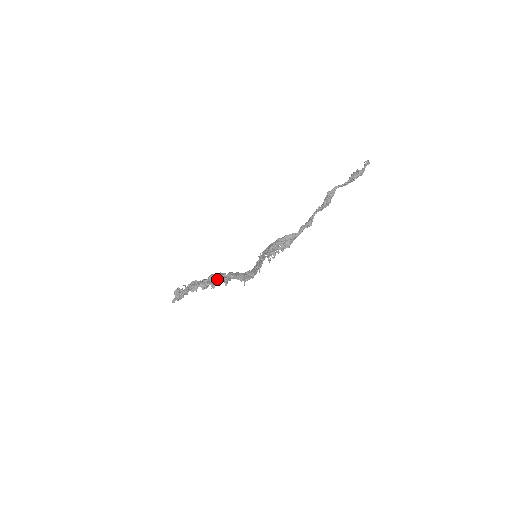
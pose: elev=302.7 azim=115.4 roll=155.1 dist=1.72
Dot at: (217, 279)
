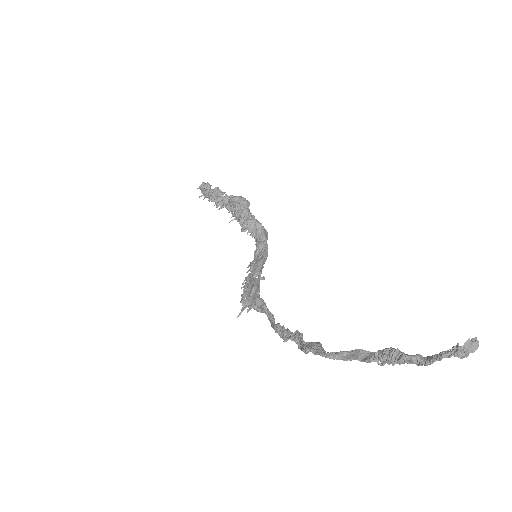
Dot at: (230, 221)
